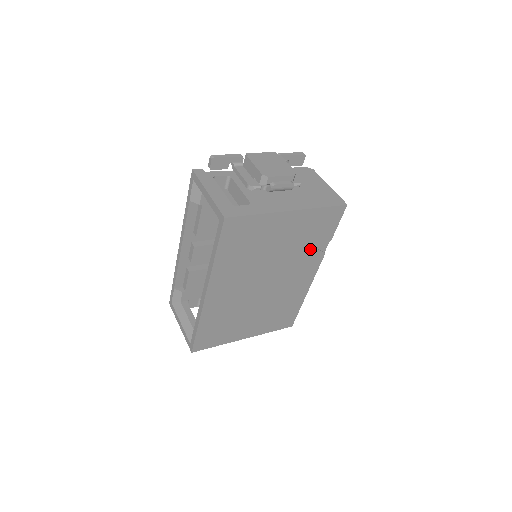
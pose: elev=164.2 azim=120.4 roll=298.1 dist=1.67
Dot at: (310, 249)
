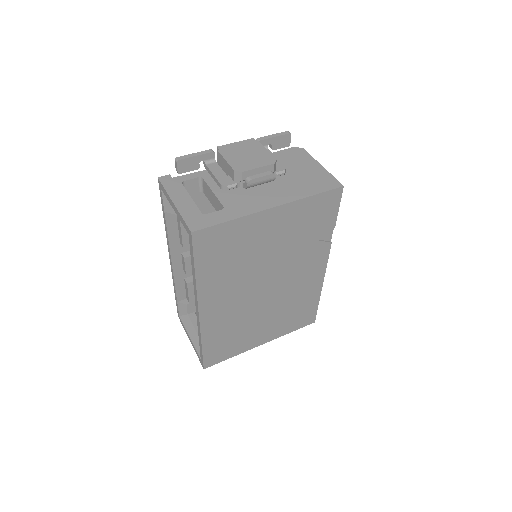
Dot at: (311, 242)
